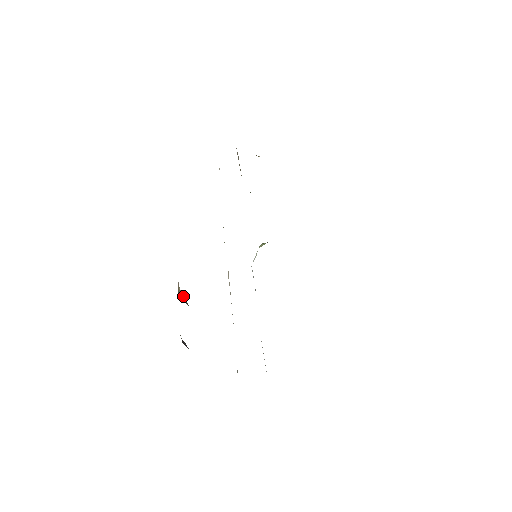
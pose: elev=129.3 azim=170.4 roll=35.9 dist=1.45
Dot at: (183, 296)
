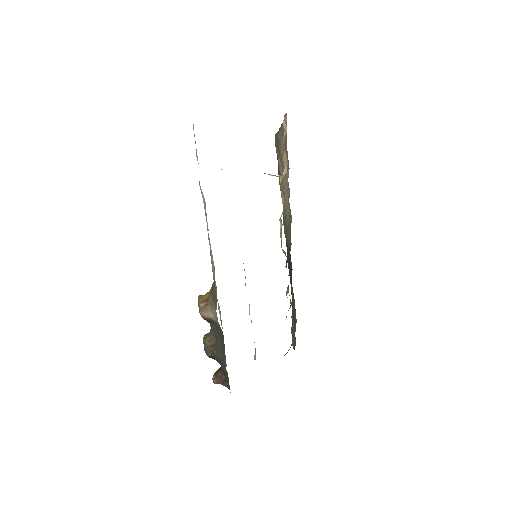
Dot at: (209, 319)
